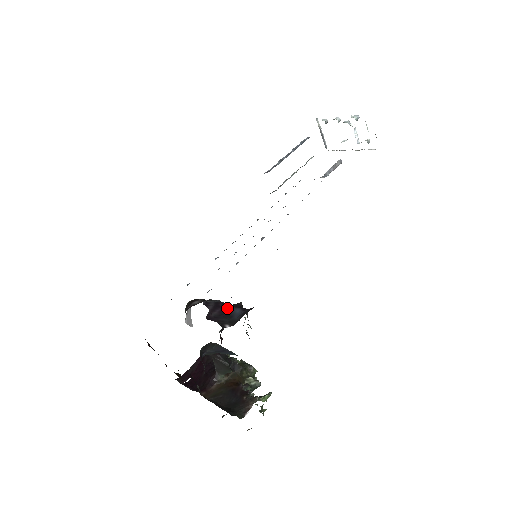
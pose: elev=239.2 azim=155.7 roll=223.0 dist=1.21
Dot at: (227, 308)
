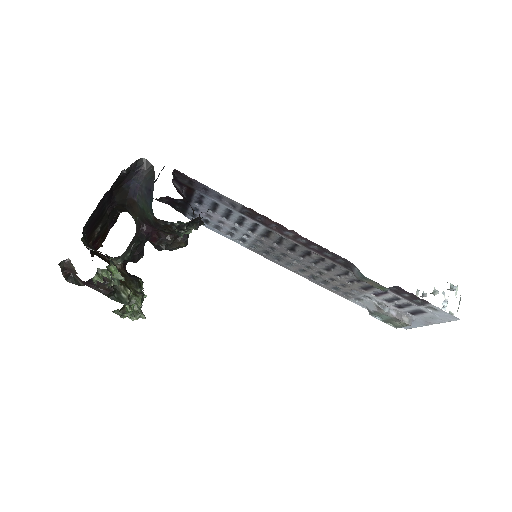
Dot at: occluded
